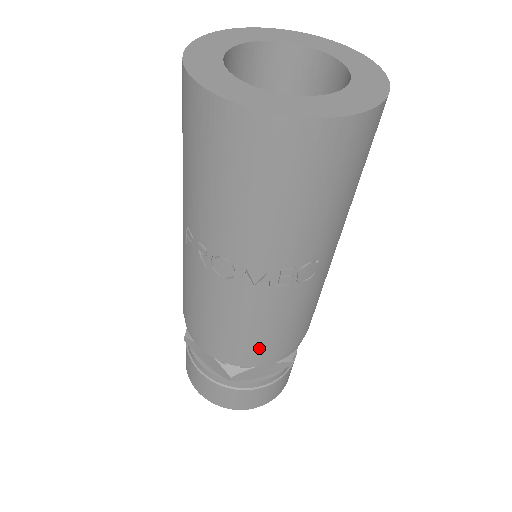
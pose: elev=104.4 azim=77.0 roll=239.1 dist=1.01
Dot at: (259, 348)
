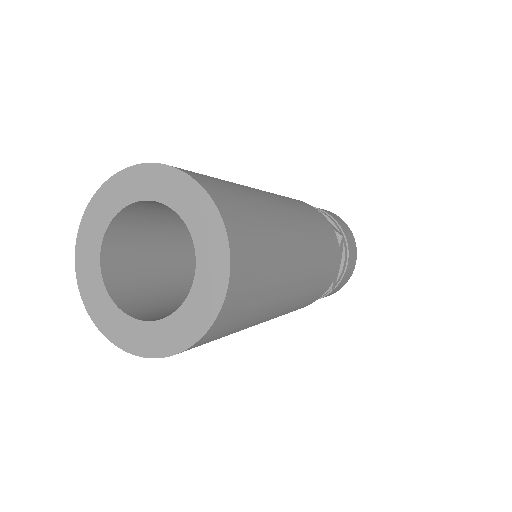
Dot at: occluded
